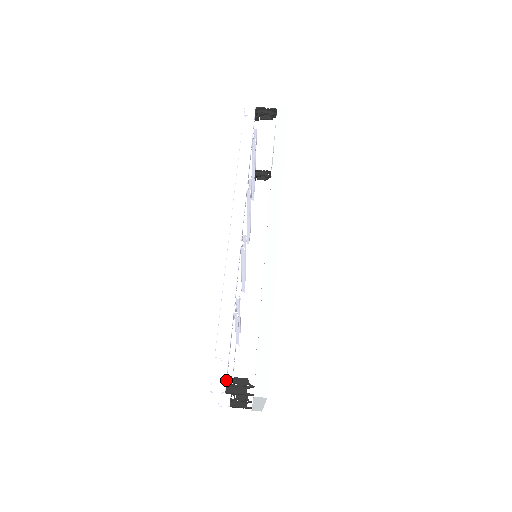
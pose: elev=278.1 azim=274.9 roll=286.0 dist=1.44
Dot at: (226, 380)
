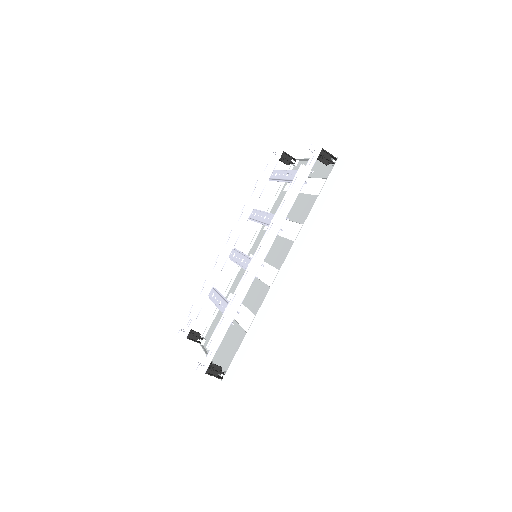
Dot at: occluded
